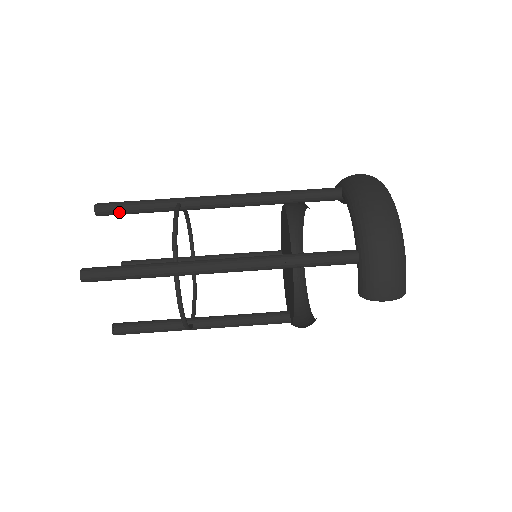
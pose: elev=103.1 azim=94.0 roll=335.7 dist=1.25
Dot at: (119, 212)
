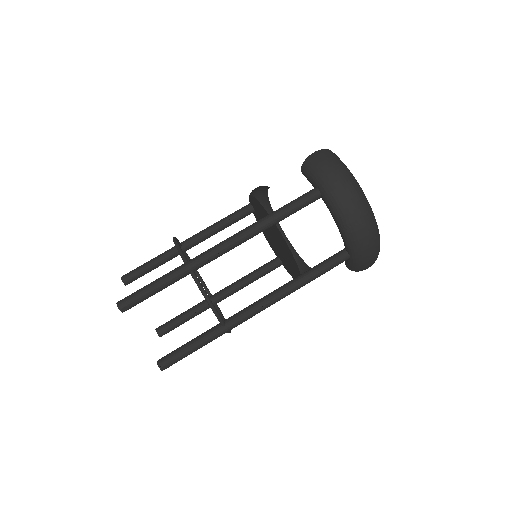
Dot at: occluded
